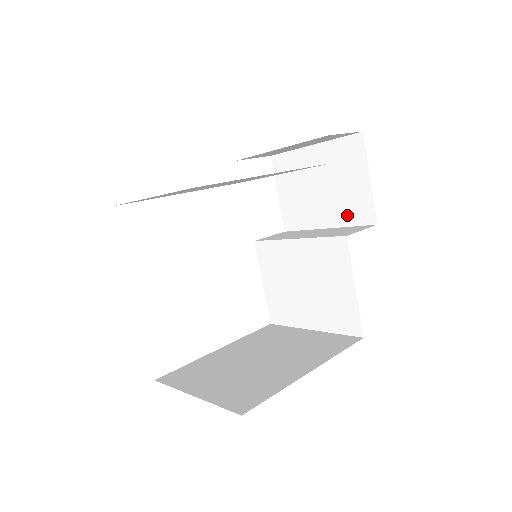
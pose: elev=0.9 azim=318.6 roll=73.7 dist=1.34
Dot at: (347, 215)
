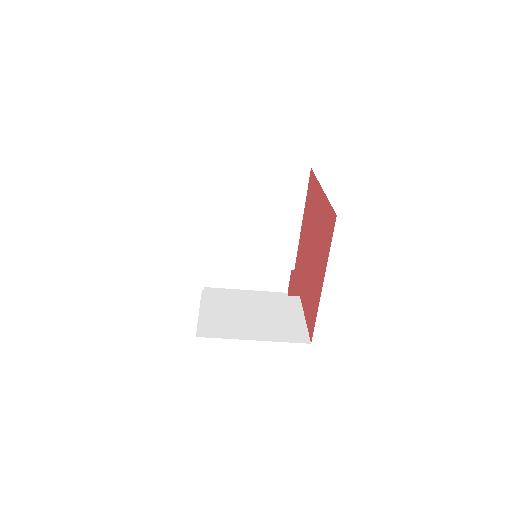
Dot at: occluded
